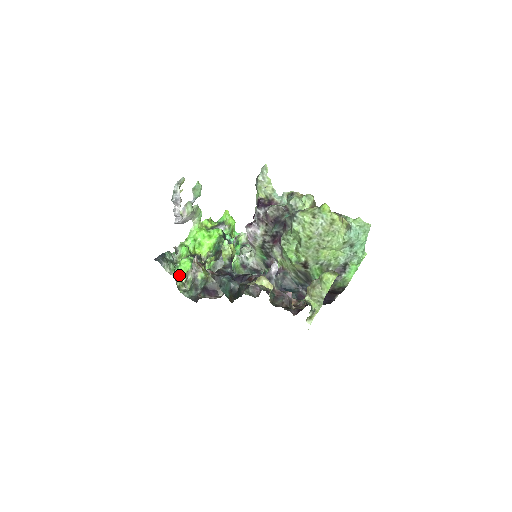
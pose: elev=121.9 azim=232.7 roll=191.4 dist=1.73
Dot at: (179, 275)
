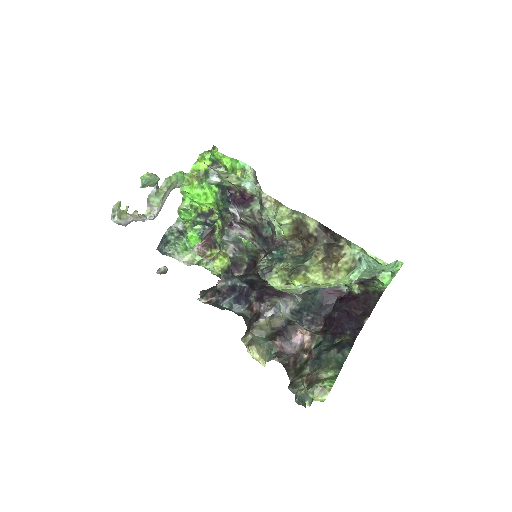
Dot at: (193, 248)
